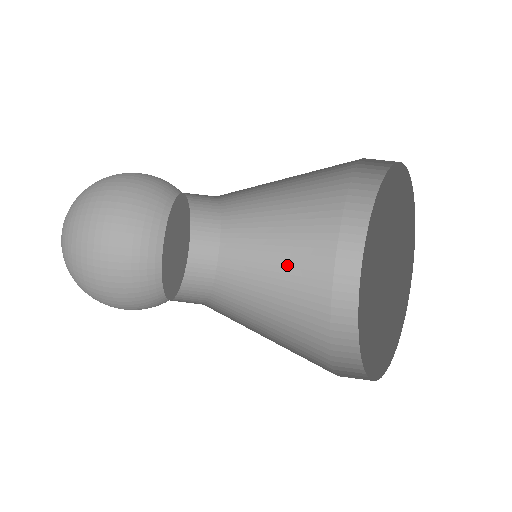
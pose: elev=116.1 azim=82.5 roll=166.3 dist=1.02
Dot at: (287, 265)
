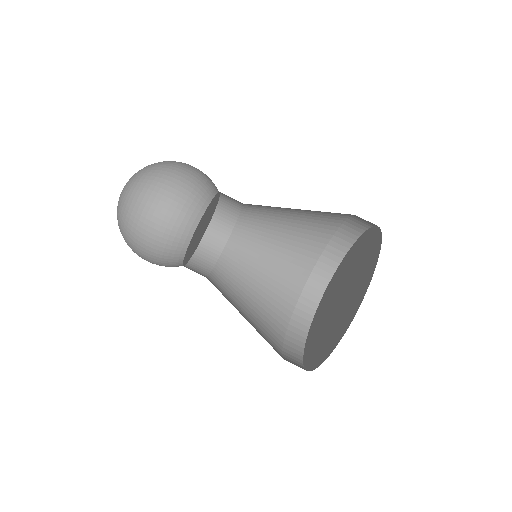
Dot at: (303, 214)
